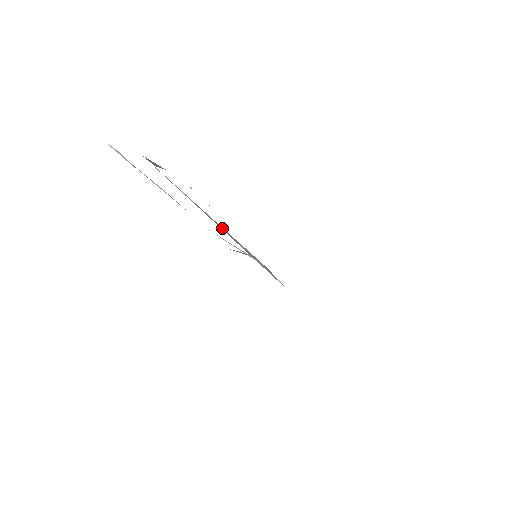
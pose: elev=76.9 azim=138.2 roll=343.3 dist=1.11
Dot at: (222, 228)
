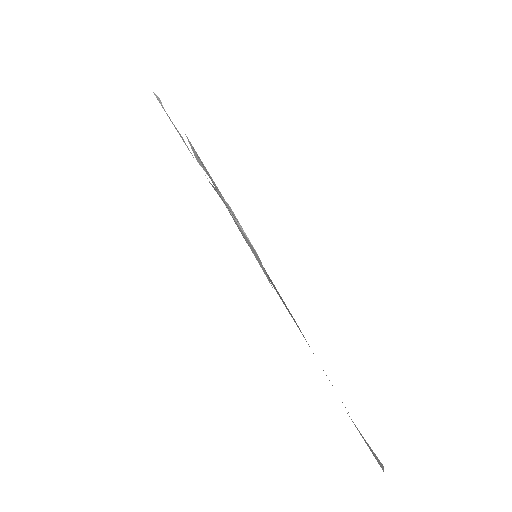
Dot at: occluded
